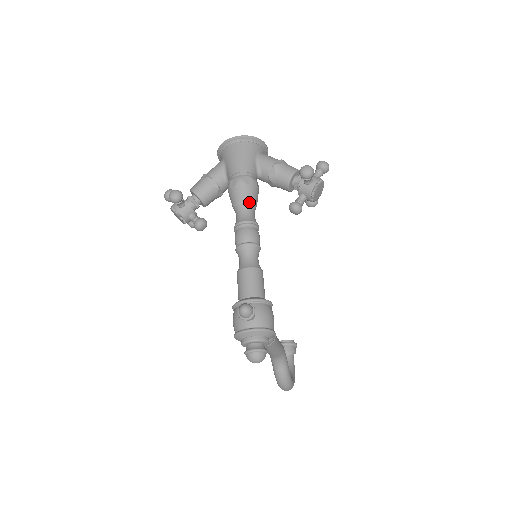
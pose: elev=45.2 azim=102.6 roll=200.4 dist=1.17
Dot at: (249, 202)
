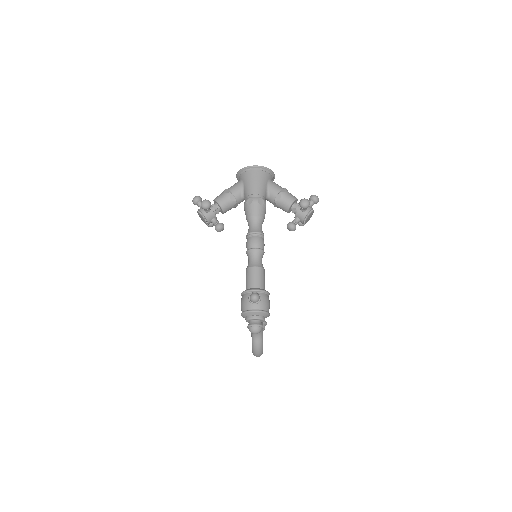
Dot at: (260, 218)
